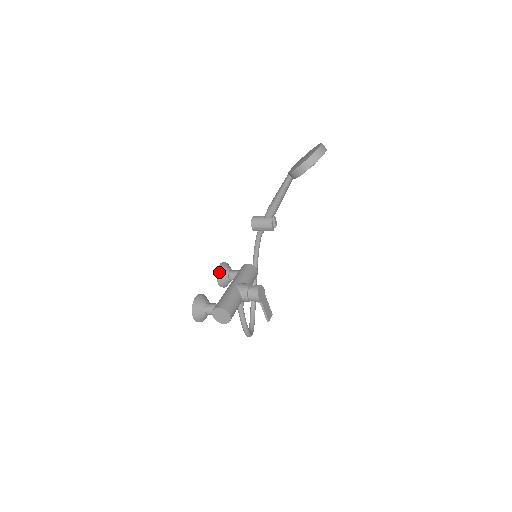
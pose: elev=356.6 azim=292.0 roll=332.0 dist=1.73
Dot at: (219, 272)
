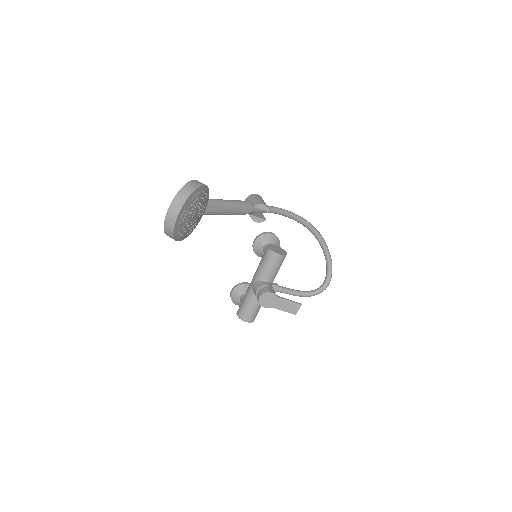
Dot at: (254, 251)
